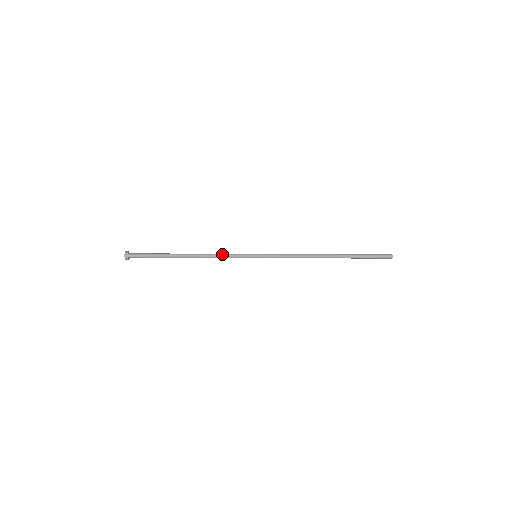
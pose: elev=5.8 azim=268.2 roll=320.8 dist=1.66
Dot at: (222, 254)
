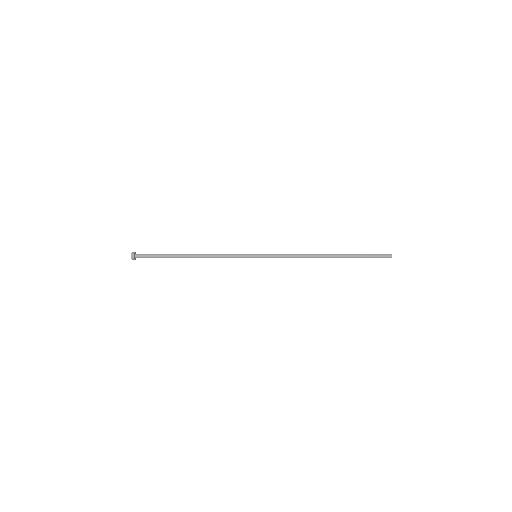
Dot at: (223, 256)
